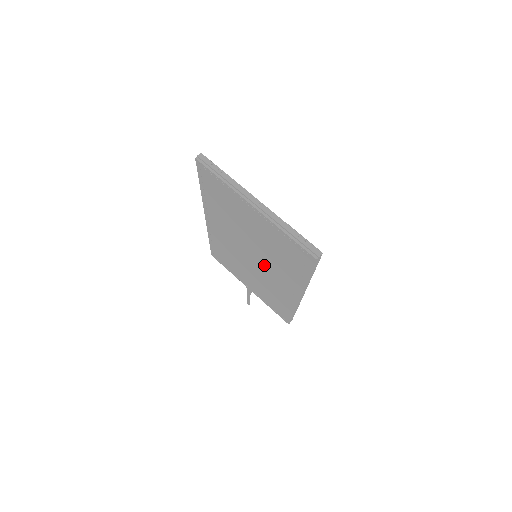
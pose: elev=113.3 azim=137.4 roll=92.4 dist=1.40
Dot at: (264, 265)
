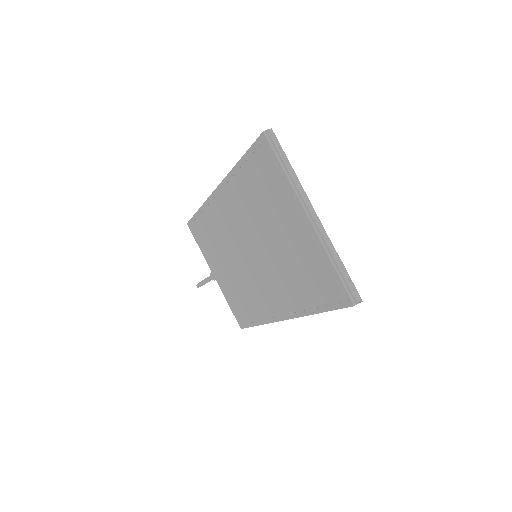
Dot at: (263, 270)
